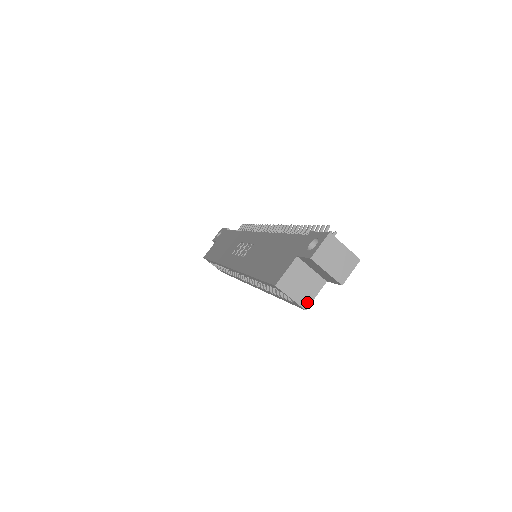
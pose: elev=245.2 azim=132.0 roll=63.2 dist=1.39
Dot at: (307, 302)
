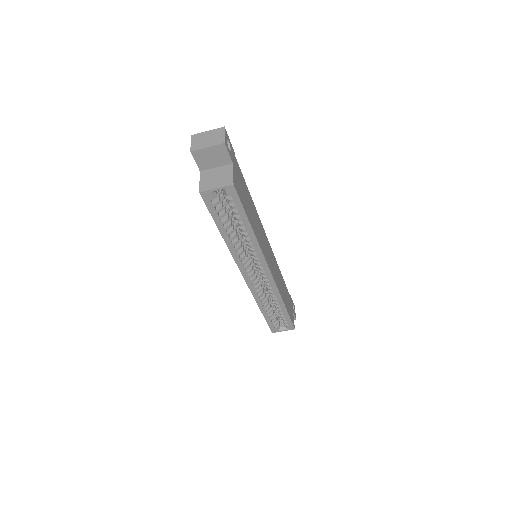
Dot at: (230, 181)
